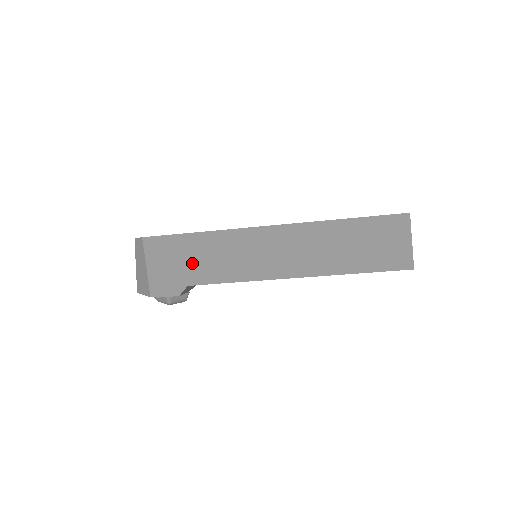
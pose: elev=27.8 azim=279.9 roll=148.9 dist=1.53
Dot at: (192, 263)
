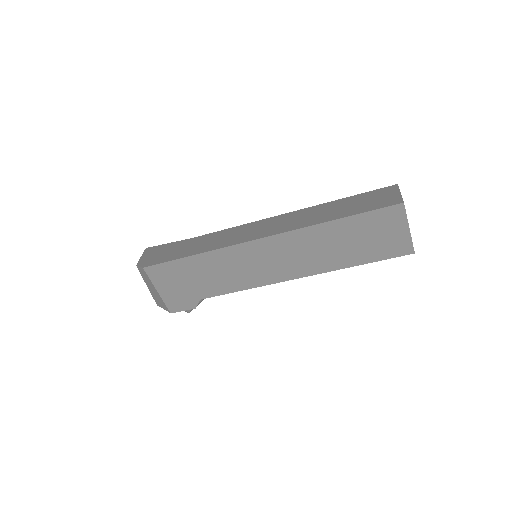
Dot at: (197, 281)
